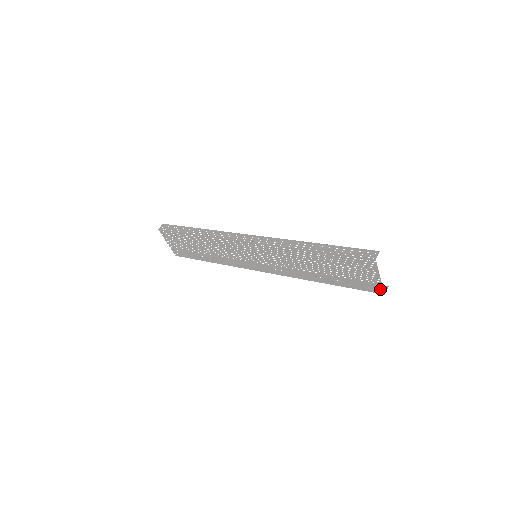
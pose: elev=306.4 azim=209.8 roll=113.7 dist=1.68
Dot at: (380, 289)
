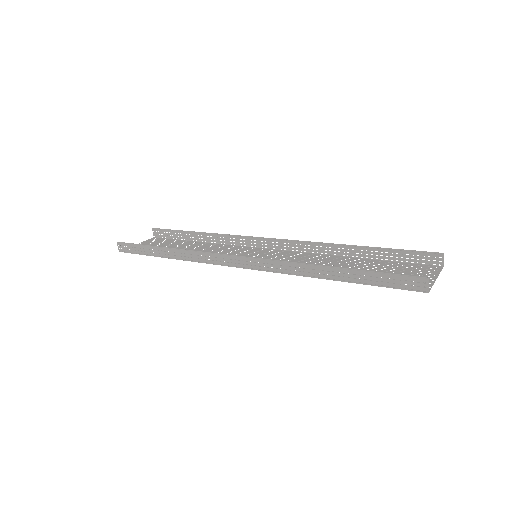
Dot at: (436, 270)
